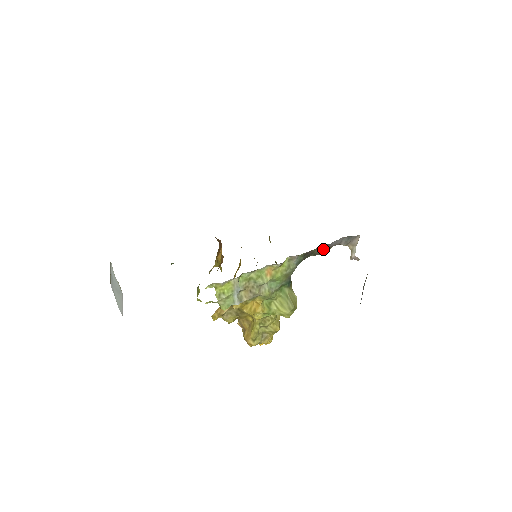
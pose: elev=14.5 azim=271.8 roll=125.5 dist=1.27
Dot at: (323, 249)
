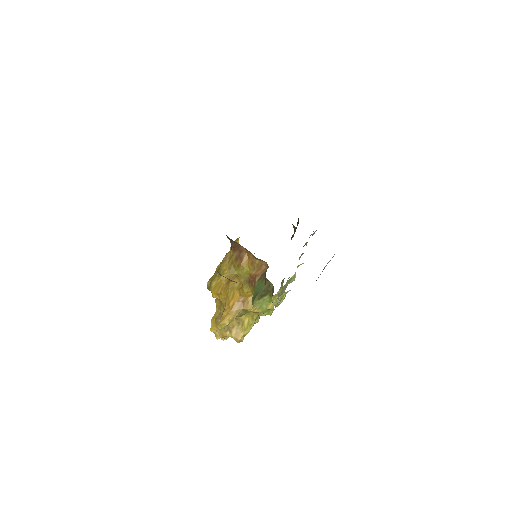
Dot at: occluded
